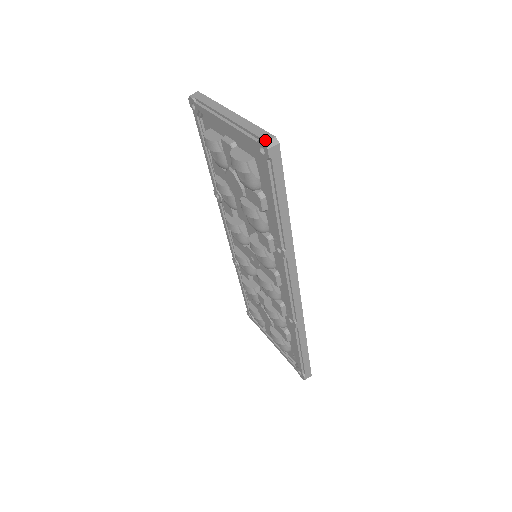
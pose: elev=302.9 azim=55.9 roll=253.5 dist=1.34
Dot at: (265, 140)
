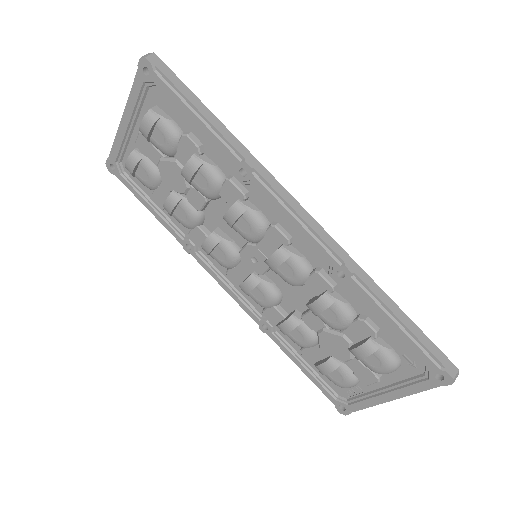
Dot at: (141, 59)
